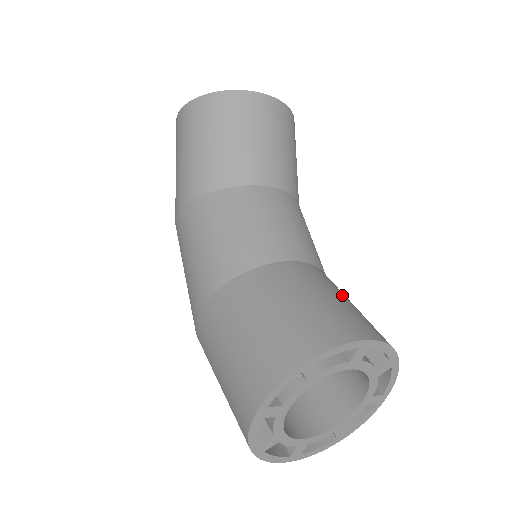
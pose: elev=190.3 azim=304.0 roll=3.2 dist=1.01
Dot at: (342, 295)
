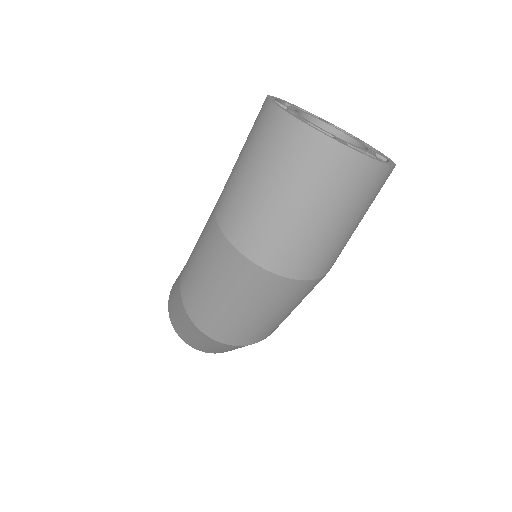
Dot at: occluded
